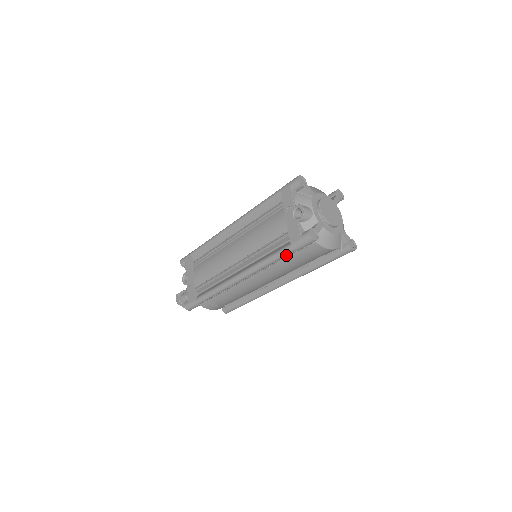
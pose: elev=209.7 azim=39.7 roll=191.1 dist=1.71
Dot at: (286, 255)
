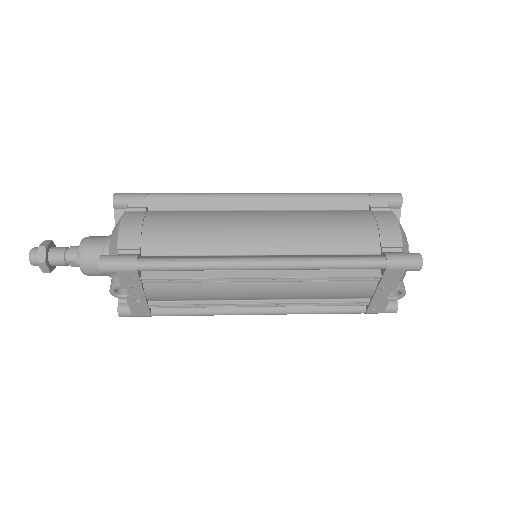
Dot at: occluded
